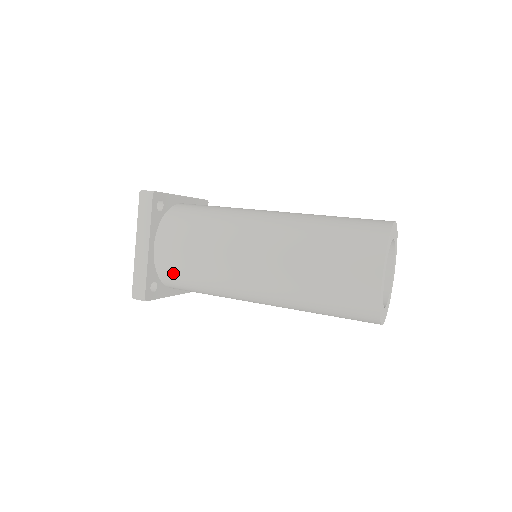
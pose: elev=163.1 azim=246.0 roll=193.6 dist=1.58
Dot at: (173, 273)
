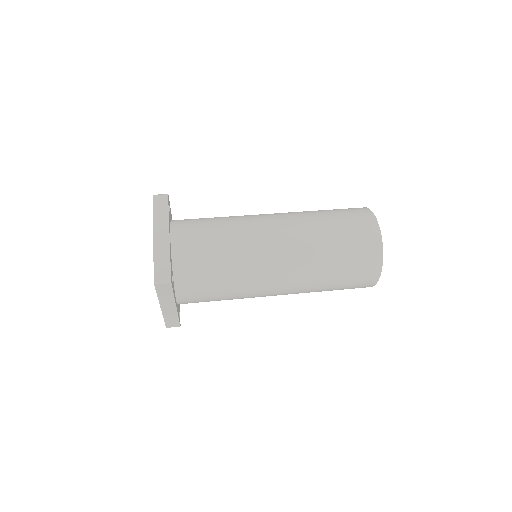
Dot at: occluded
